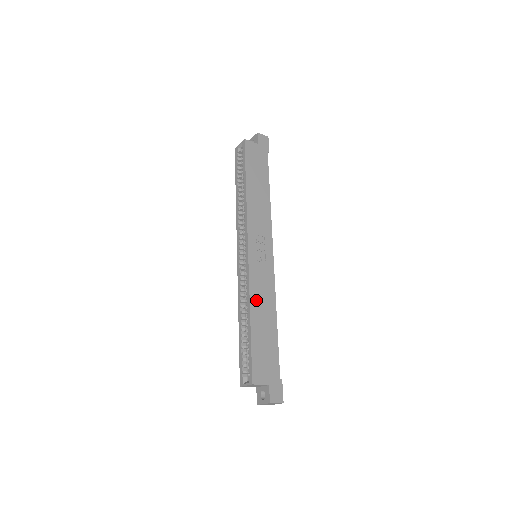
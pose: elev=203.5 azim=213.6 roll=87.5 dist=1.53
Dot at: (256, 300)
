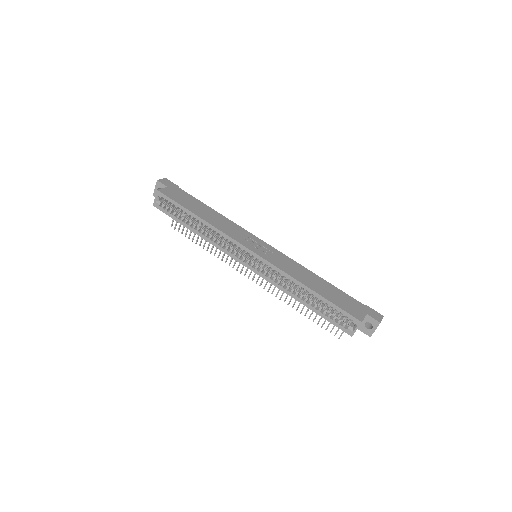
Dot at: (297, 276)
